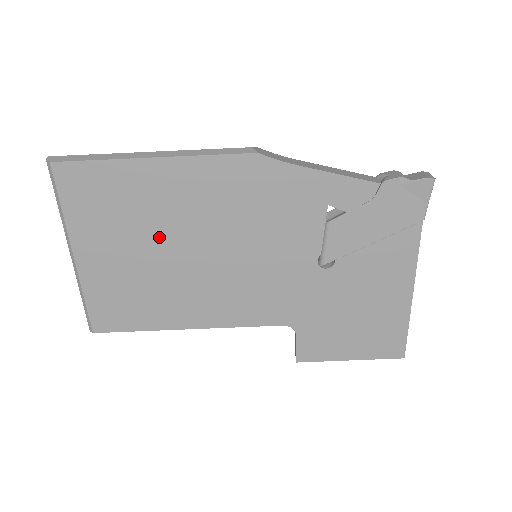
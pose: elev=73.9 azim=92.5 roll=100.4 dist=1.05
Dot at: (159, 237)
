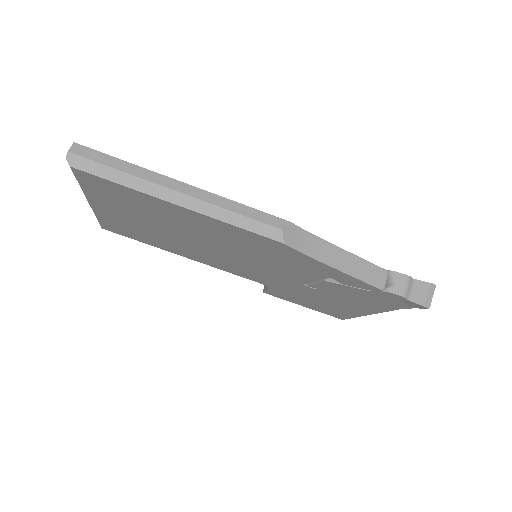
Dot at: (172, 228)
